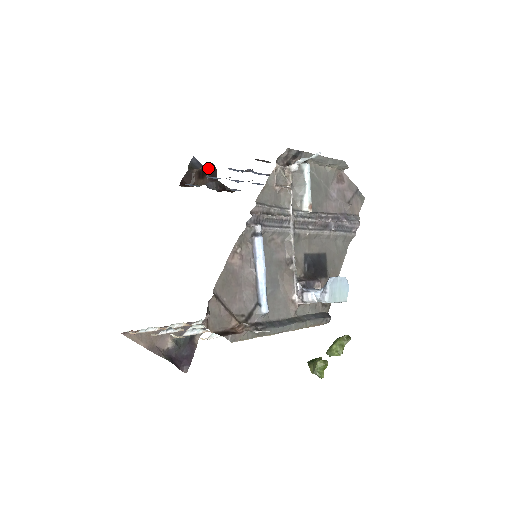
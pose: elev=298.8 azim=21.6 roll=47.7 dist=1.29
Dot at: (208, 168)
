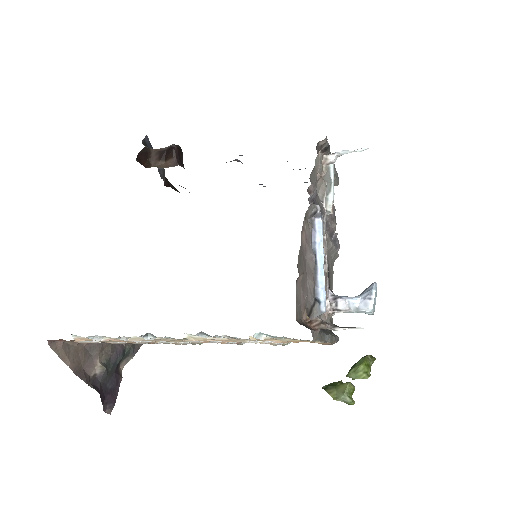
Dot at: (177, 149)
